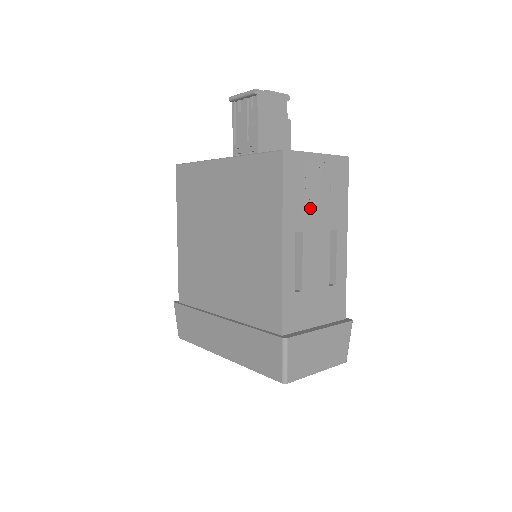
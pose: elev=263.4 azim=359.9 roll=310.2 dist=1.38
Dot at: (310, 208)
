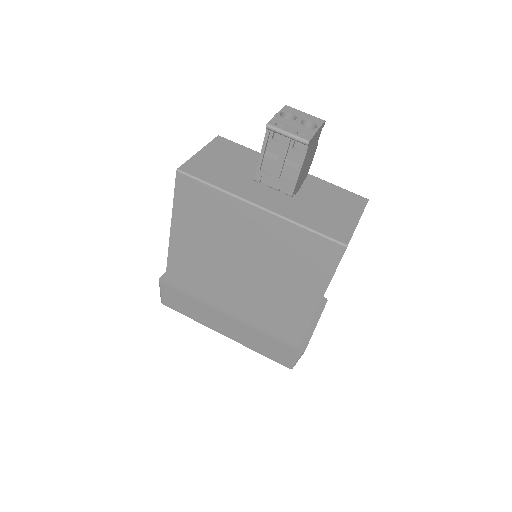
Dot at: occluded
